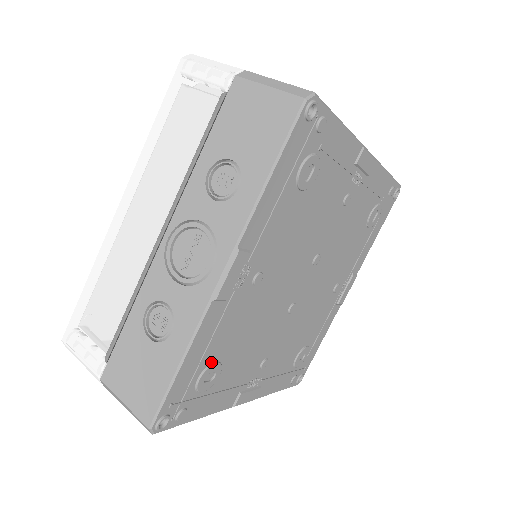
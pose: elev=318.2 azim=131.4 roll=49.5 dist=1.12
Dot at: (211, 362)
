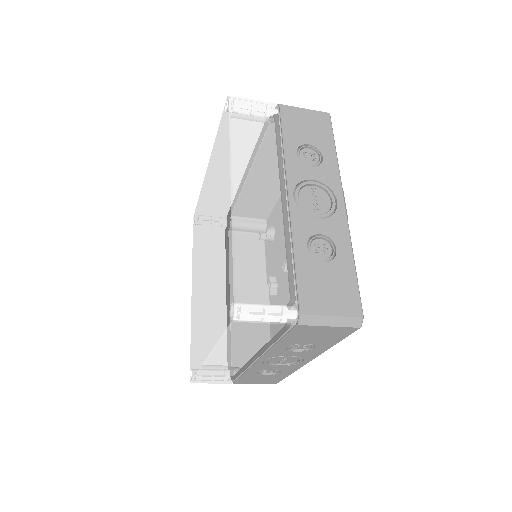
Dot at: occluded
